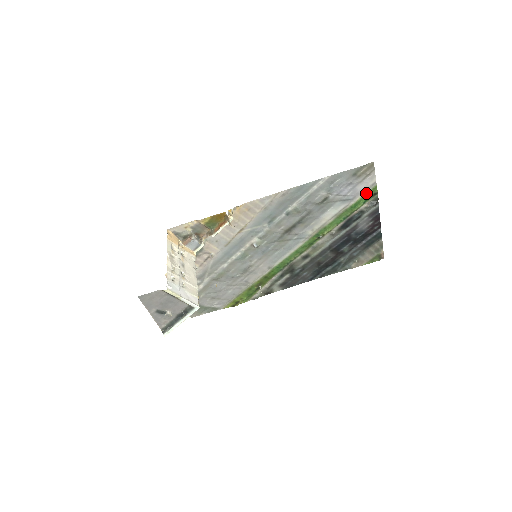
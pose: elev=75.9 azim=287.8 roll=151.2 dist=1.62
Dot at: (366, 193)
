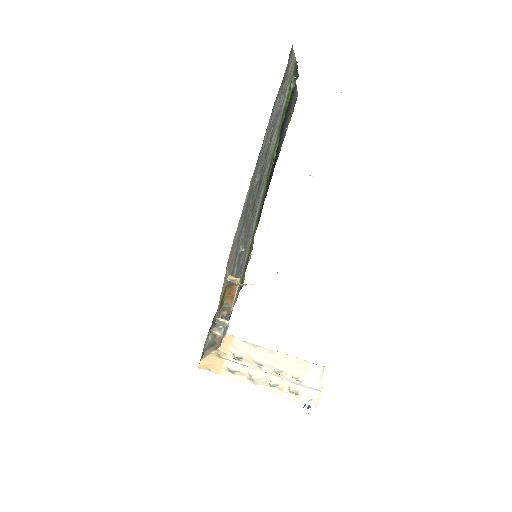
Dot at: (291, 79)
